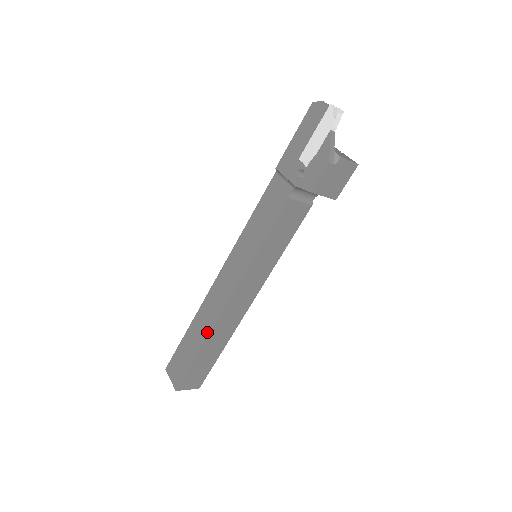
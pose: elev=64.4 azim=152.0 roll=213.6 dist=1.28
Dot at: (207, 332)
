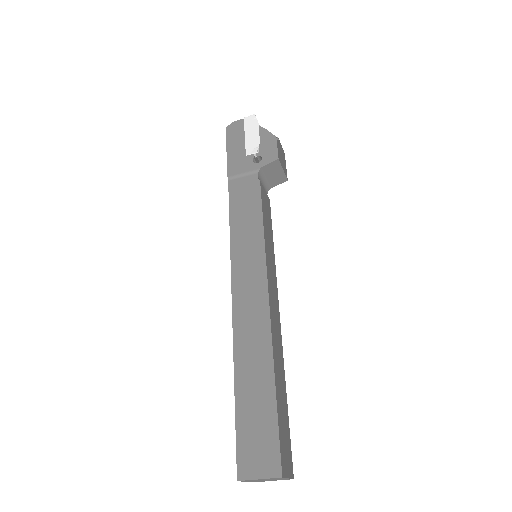
Dot at: (268, 352)
